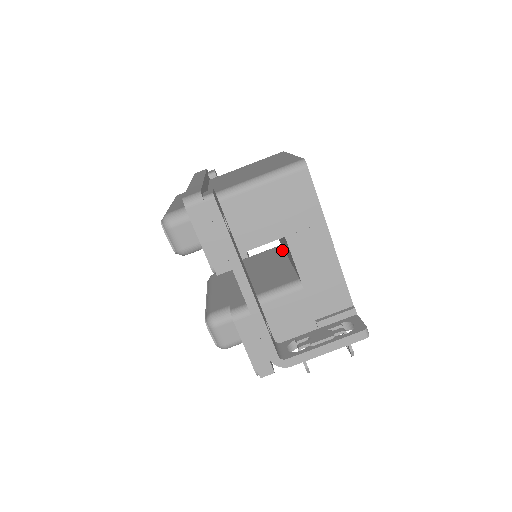
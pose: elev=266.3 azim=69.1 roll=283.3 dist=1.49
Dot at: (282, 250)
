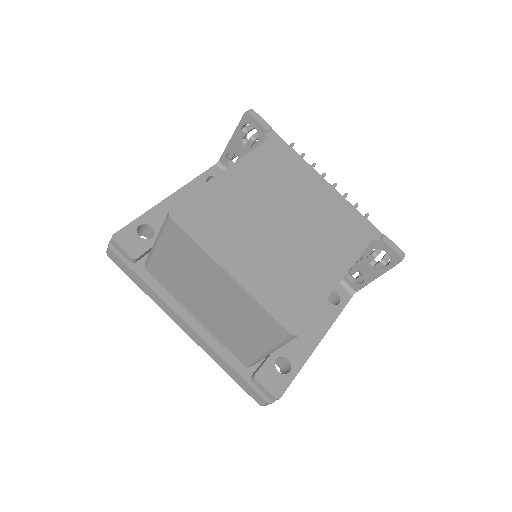
Dot at: occluded
